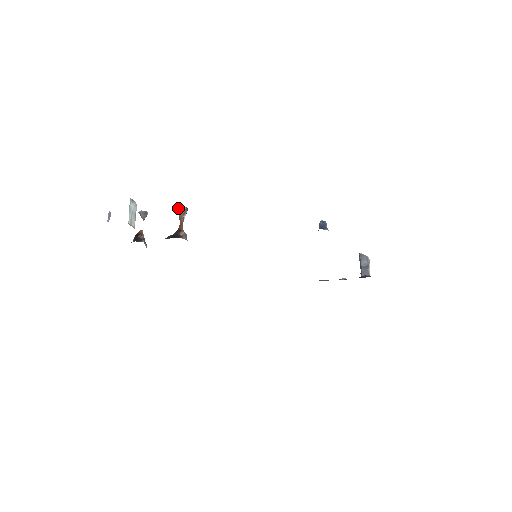
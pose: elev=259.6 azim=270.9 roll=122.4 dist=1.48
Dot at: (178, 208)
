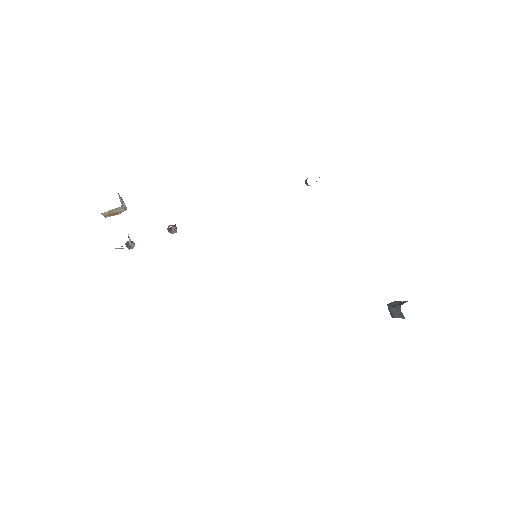
Dot at: occluded
